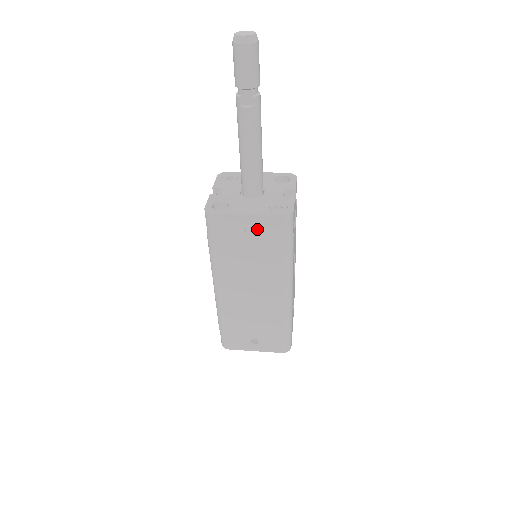
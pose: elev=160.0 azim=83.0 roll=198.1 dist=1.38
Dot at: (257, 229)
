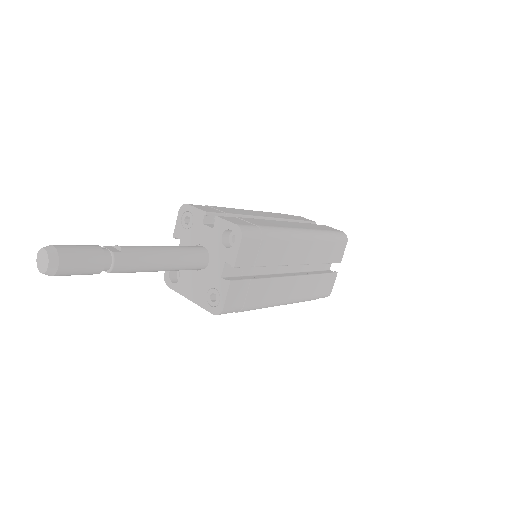
Dot at: occluded
